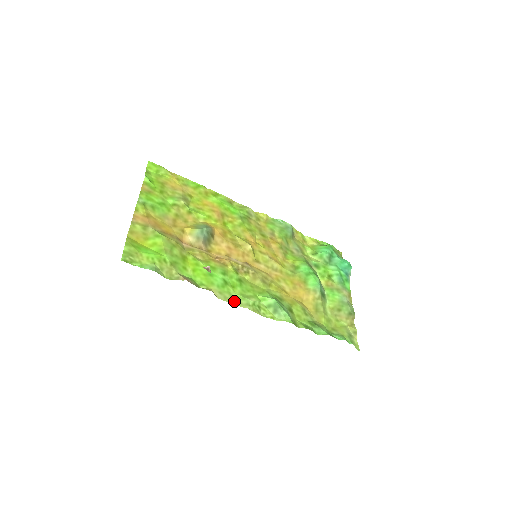
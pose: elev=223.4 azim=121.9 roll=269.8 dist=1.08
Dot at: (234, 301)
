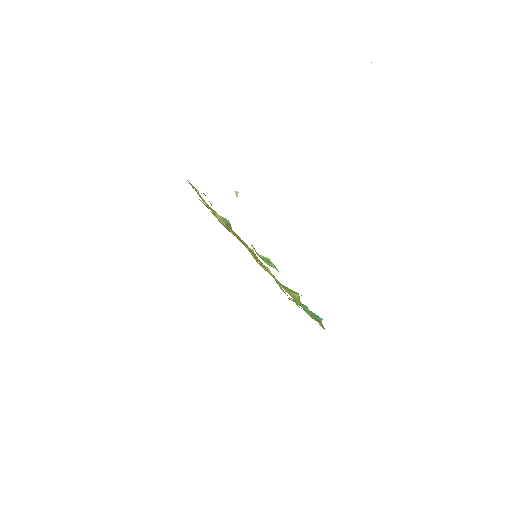
Dot at: occluded
